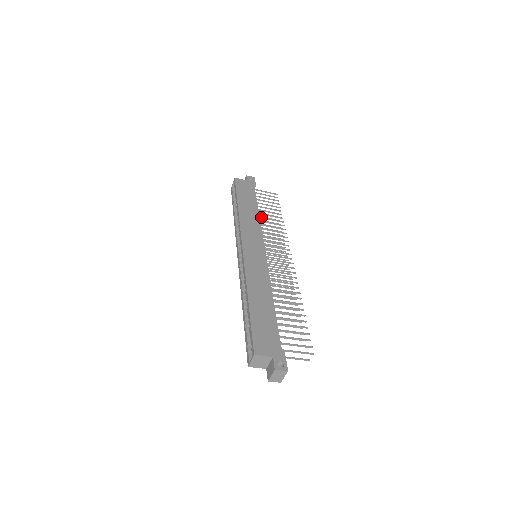
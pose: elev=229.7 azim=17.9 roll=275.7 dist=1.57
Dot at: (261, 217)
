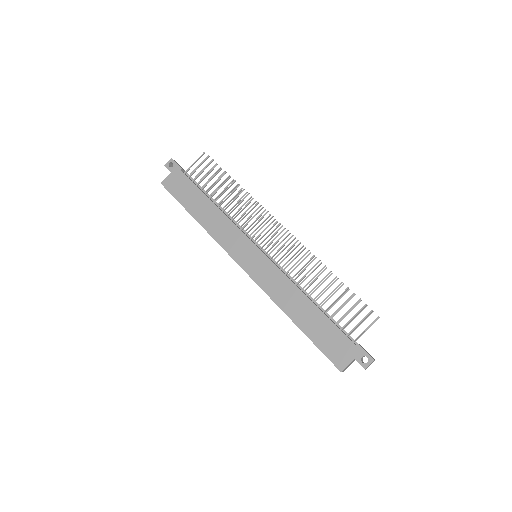
Dot at: (220, 205)
